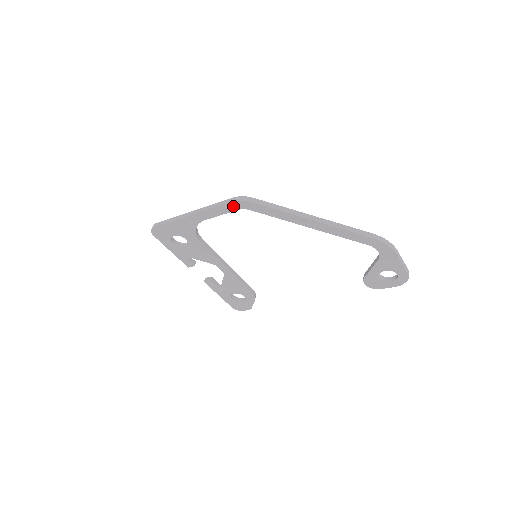
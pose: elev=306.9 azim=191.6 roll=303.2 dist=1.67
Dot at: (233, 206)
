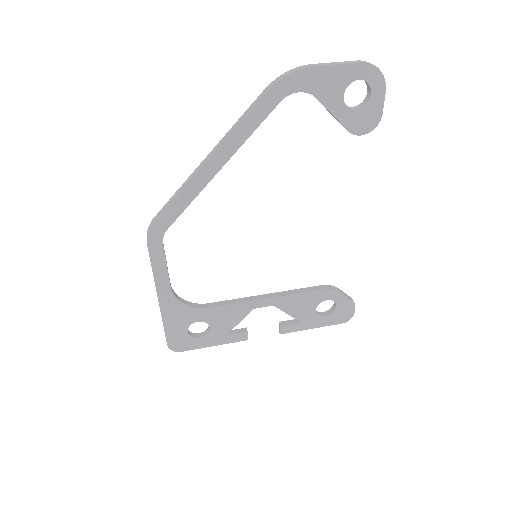
Dot at: (155, 246)
